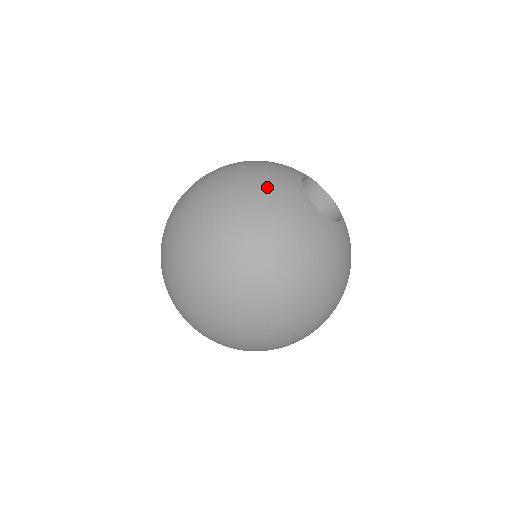
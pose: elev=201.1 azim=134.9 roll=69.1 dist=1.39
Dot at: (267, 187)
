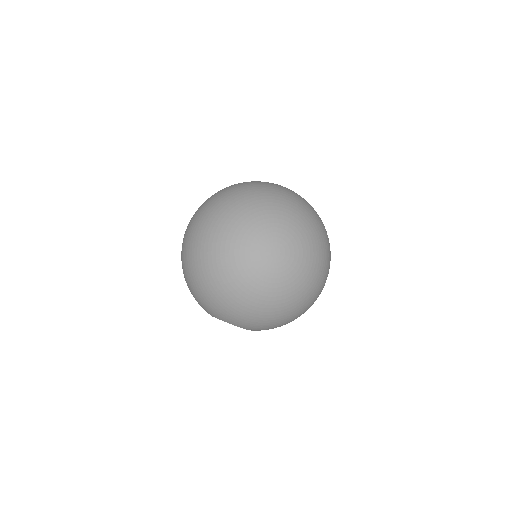
Dot at: (289, 194)
